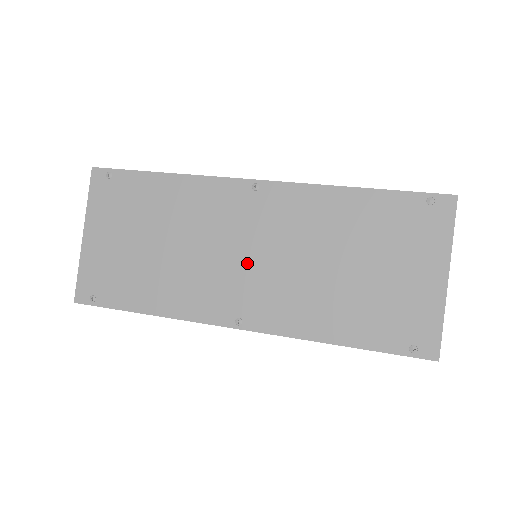
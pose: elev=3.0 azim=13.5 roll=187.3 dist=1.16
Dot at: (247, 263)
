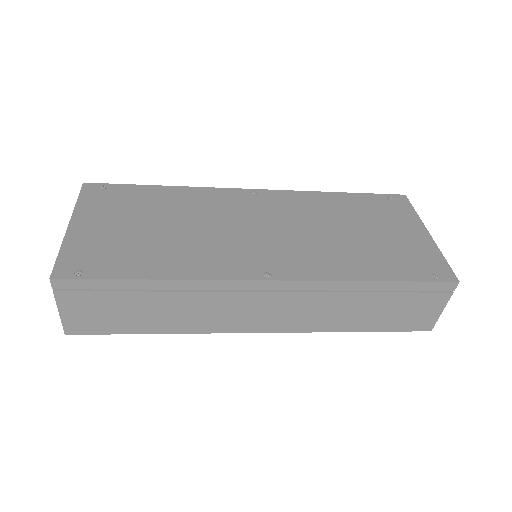
Dot at: (262, 234)
